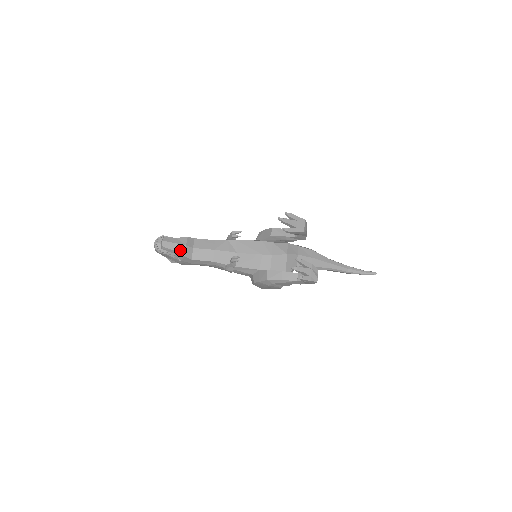
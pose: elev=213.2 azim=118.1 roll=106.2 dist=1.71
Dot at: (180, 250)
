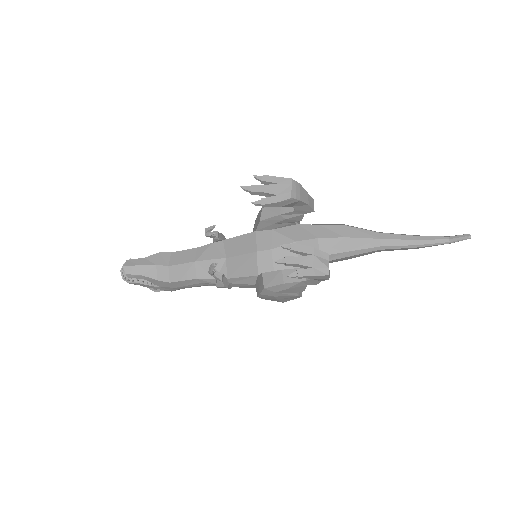
Dot at: (149, 273)
